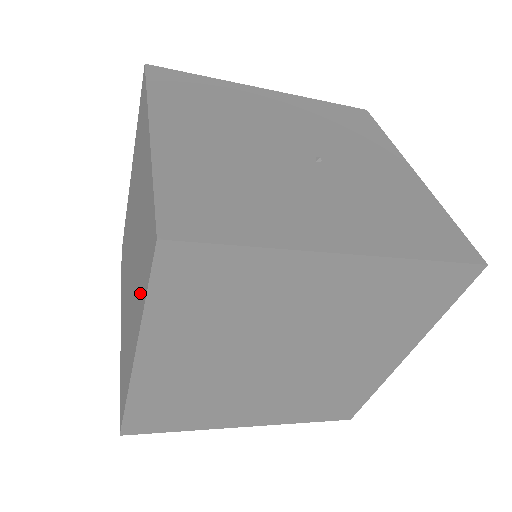
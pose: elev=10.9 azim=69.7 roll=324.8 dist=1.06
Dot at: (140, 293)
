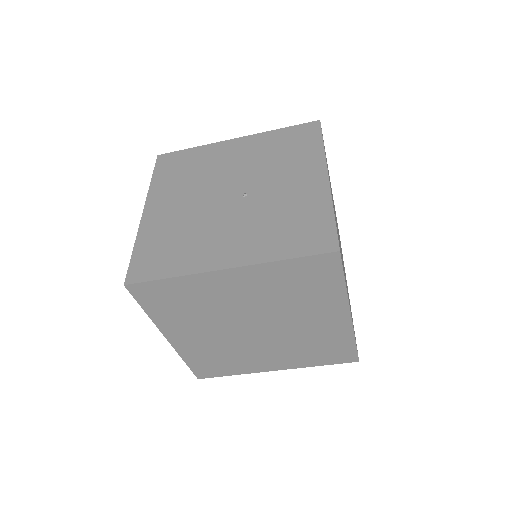
Dot at: occluded
